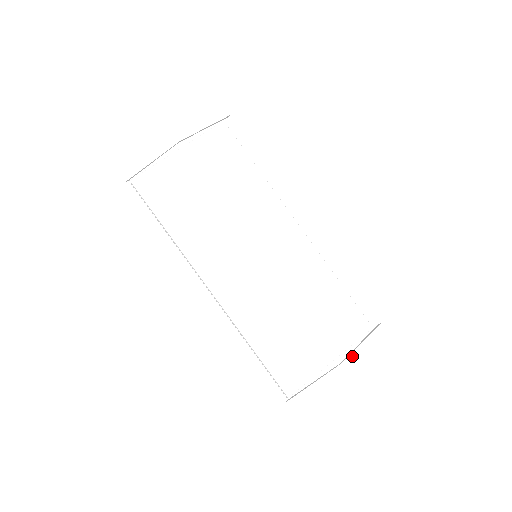
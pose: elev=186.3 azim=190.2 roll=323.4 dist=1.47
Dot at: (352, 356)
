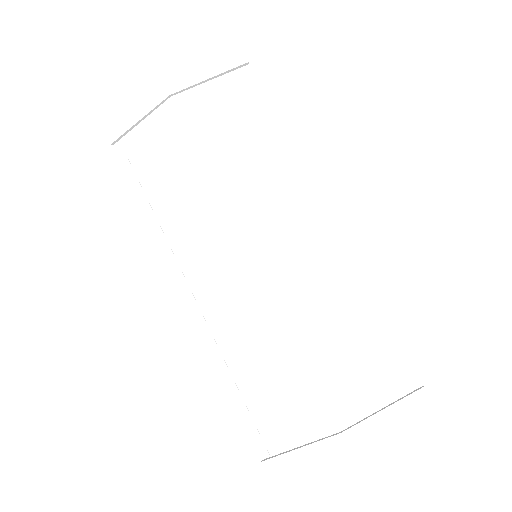
Dot at: (363, 425)
